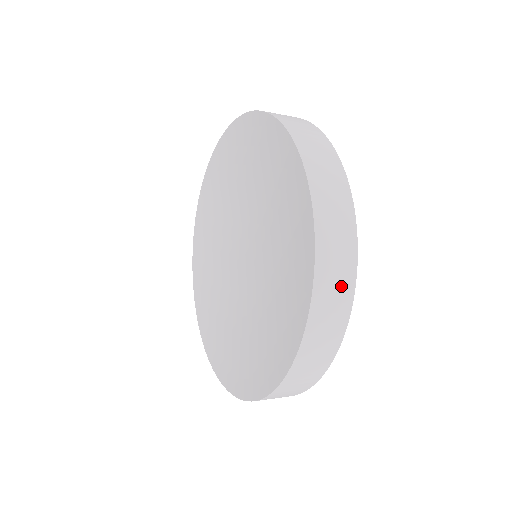
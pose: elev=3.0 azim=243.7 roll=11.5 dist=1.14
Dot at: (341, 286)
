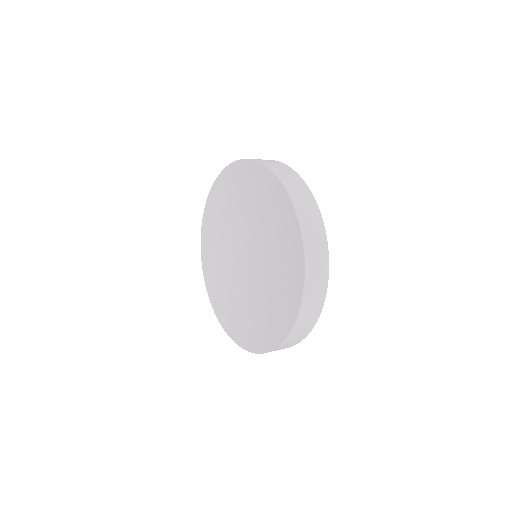
Dot at: (320, 281)
